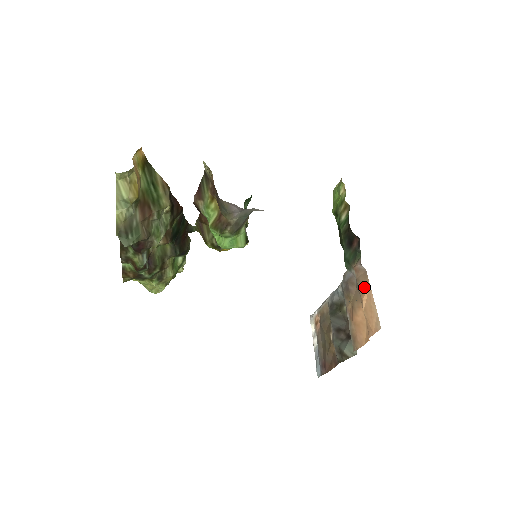
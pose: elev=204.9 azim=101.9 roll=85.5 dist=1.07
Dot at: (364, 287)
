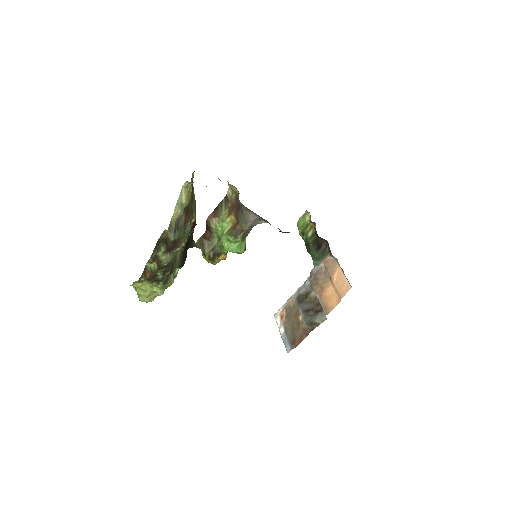
Dot at: (334, 269)
